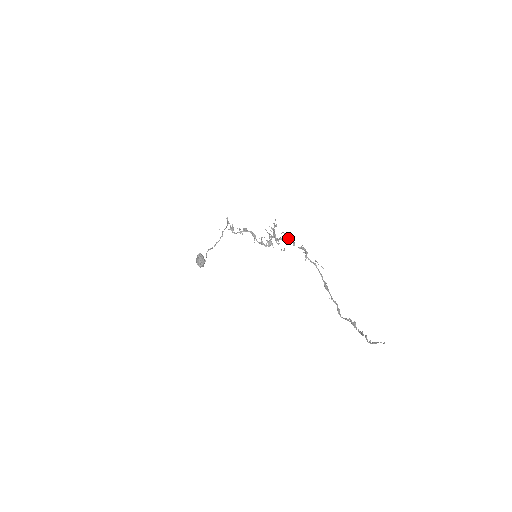
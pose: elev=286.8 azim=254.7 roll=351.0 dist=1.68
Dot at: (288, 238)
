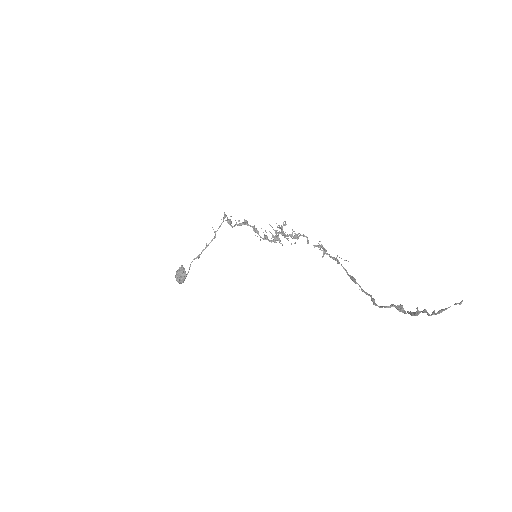
Dot at: (300, 235)
